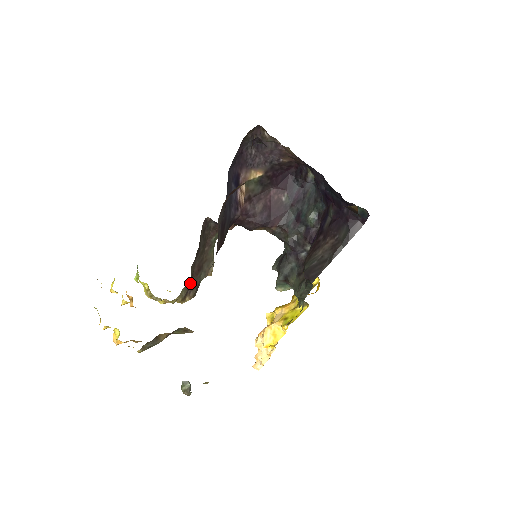
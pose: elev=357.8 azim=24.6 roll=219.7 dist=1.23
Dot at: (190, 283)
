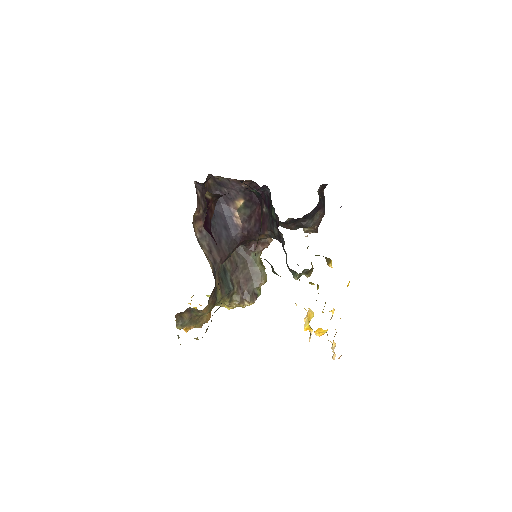
Dot at: (241, 291)
